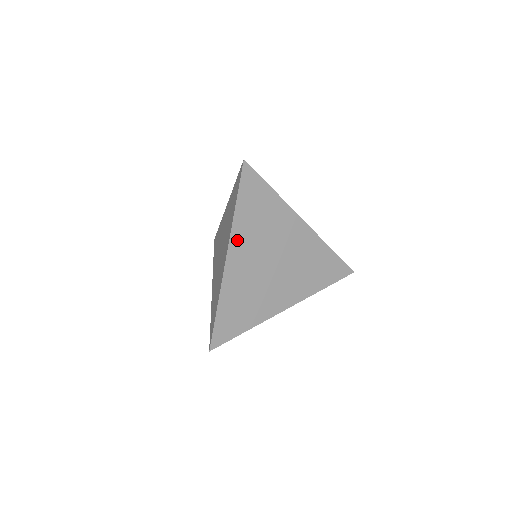
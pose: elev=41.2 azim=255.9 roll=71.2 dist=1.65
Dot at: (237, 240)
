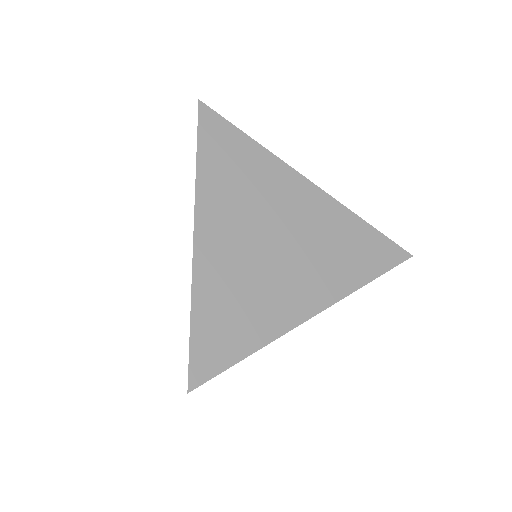
Dot at: (207, 207)
